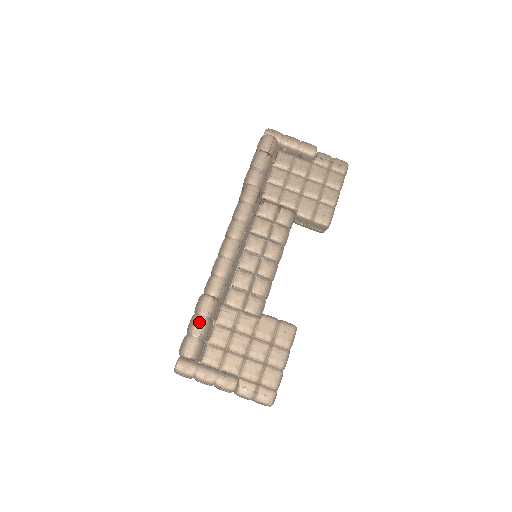
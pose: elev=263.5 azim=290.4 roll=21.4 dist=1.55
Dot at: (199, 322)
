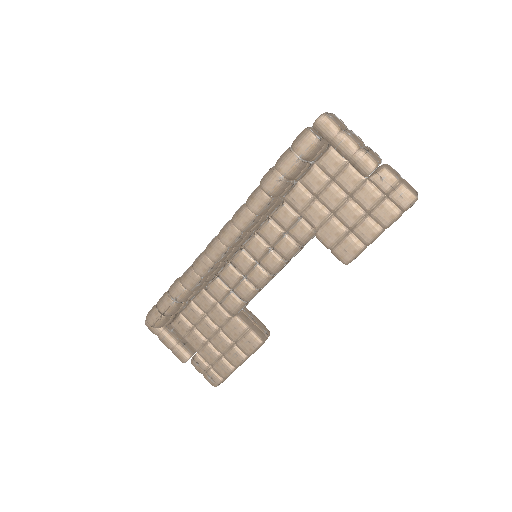
Dot at: (166, 303)
